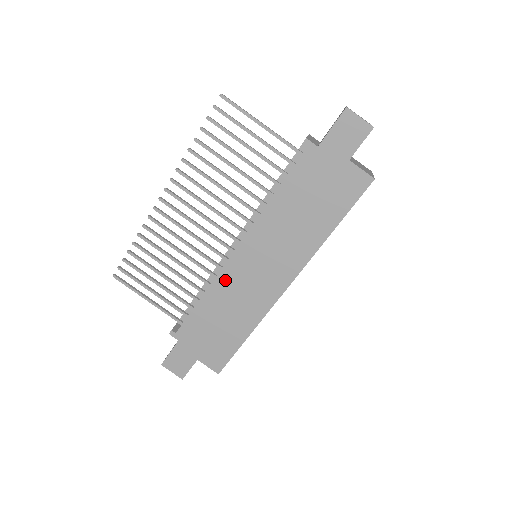
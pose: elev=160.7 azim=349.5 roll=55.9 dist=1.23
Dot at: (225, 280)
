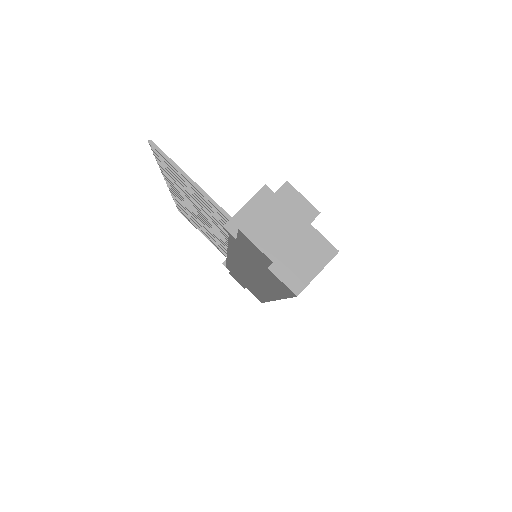
Dot at: (233, 265)
